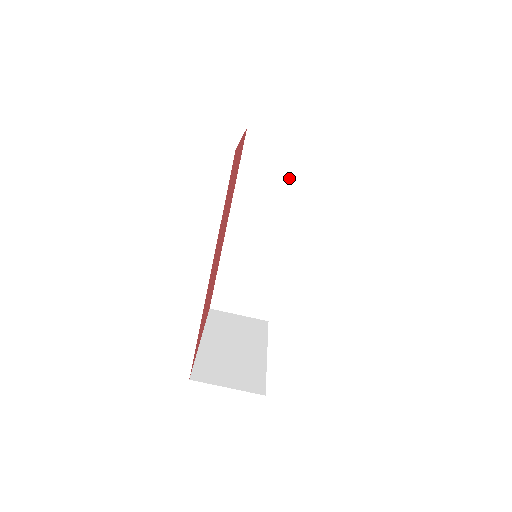
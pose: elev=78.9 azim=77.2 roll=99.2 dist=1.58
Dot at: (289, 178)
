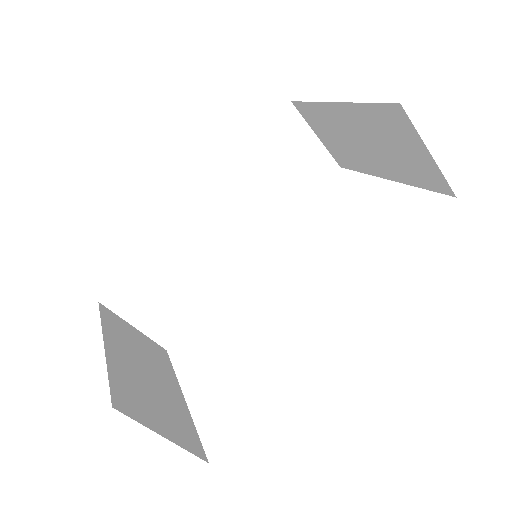
Dot at: (295, 186)
